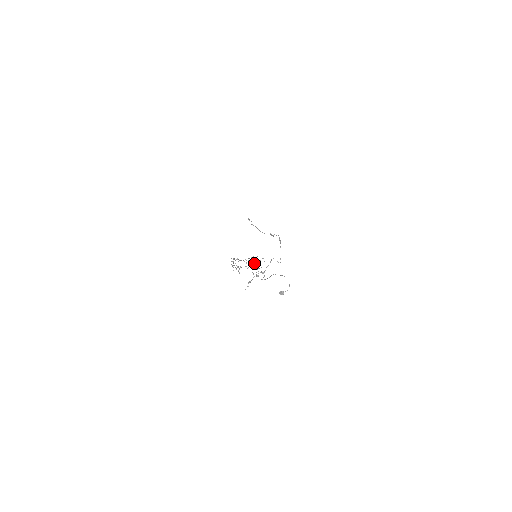
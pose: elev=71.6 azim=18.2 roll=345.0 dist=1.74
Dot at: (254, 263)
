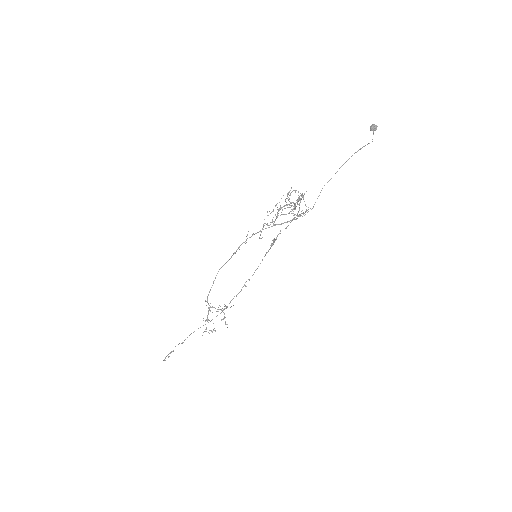
Dot at: (273, 225)
